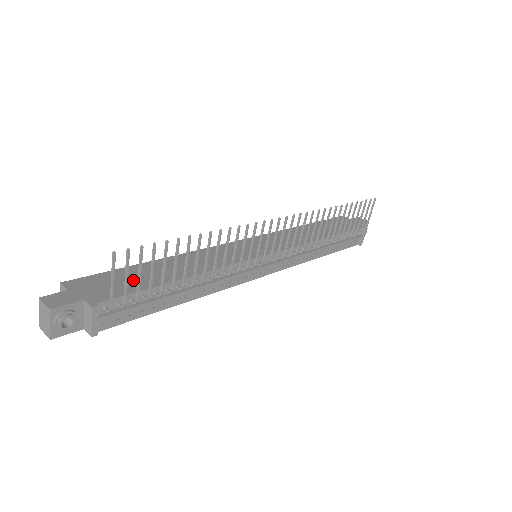
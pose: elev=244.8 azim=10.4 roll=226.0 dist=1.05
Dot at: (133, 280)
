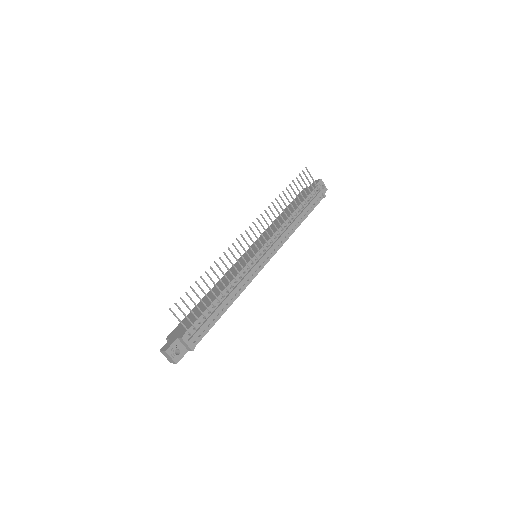
Dot at: occluded
